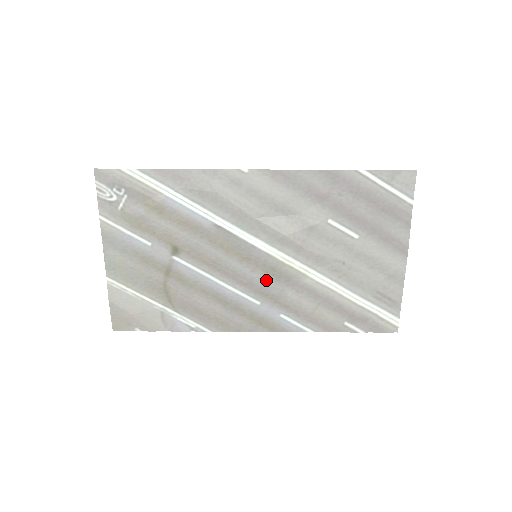
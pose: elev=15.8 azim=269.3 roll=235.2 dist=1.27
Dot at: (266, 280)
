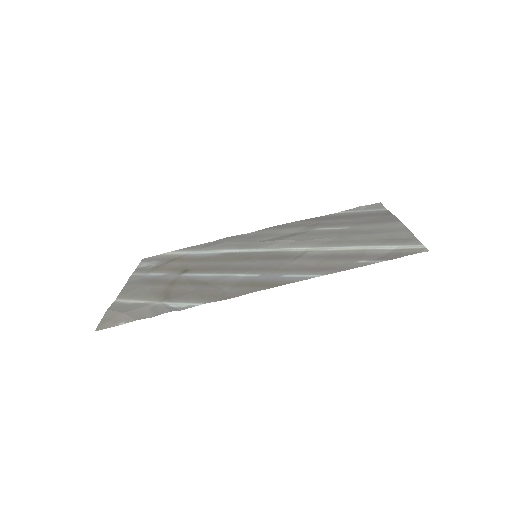
Dot at: (265, 263)
